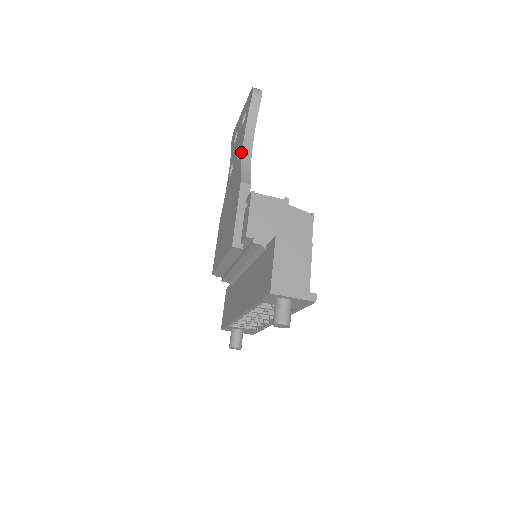
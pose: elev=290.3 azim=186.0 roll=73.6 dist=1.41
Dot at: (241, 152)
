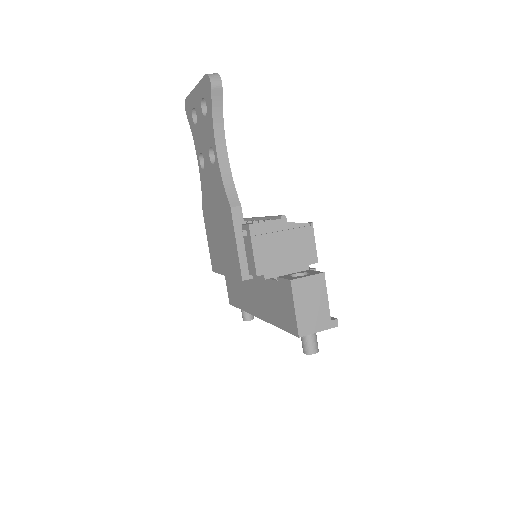
Dot at: (216, 161)
